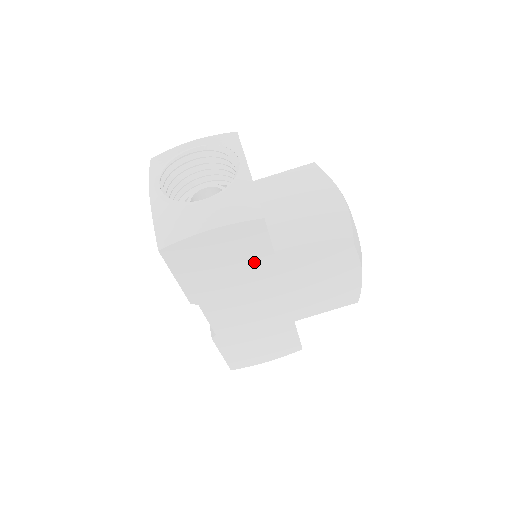
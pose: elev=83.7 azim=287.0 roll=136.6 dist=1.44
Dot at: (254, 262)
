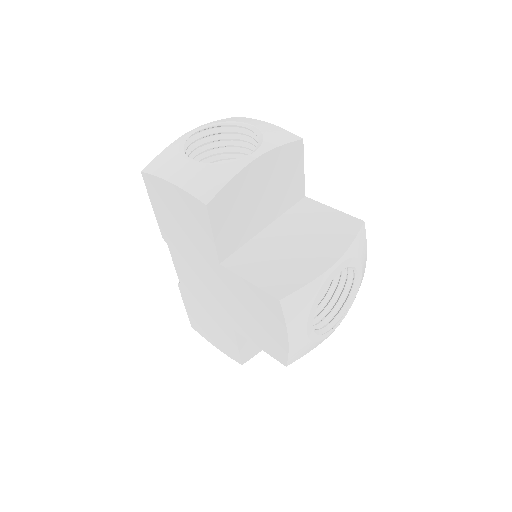
Dot at: (202, 241)
